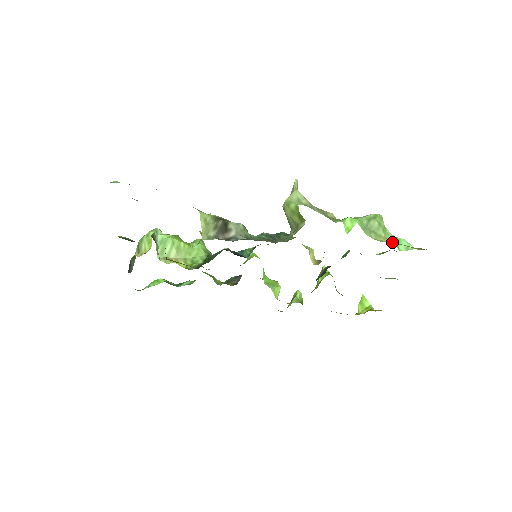
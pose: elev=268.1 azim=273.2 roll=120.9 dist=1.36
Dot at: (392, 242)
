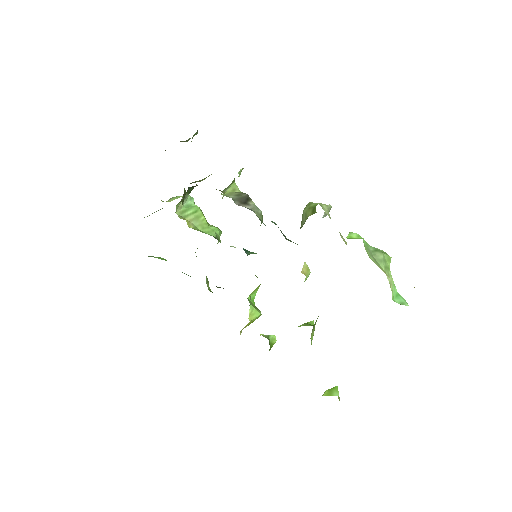
Dot at: occluded
